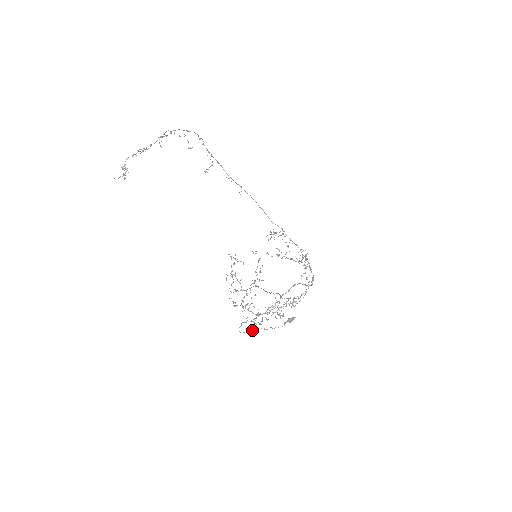
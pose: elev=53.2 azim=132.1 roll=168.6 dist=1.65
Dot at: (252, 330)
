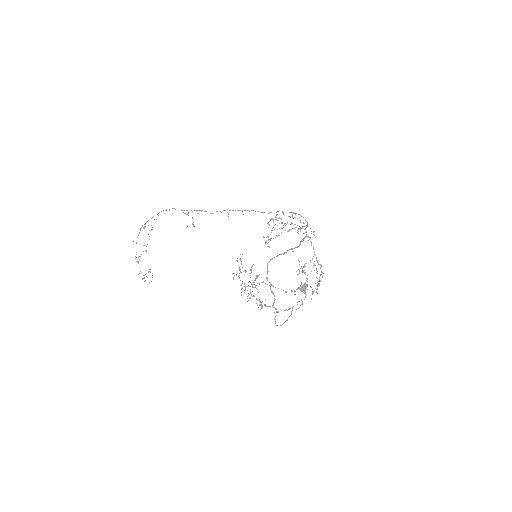
Dot at: (288, 317)
